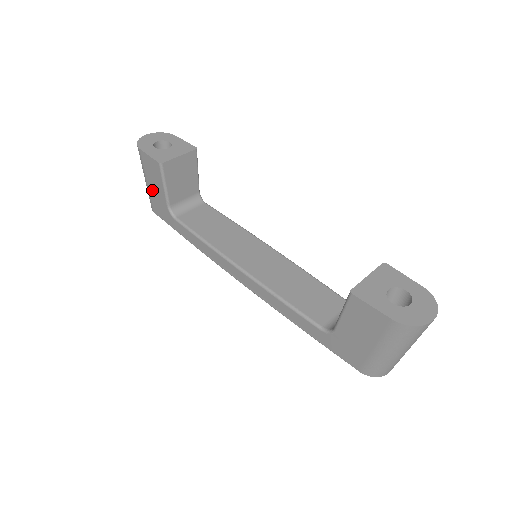
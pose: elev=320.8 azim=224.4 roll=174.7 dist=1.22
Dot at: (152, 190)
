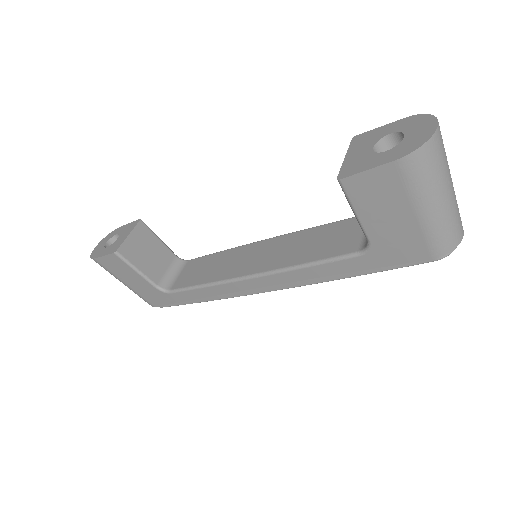
Dot at: (134, 286)
